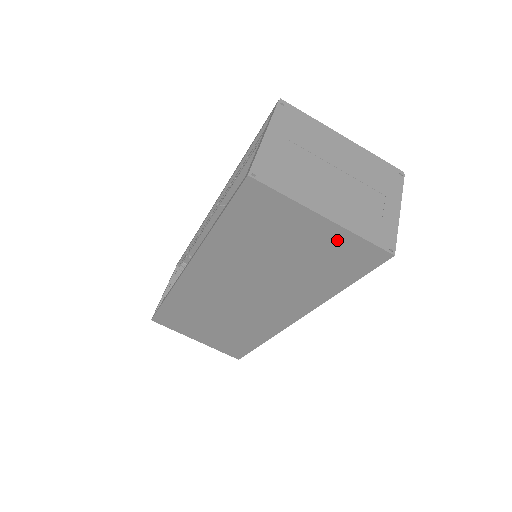
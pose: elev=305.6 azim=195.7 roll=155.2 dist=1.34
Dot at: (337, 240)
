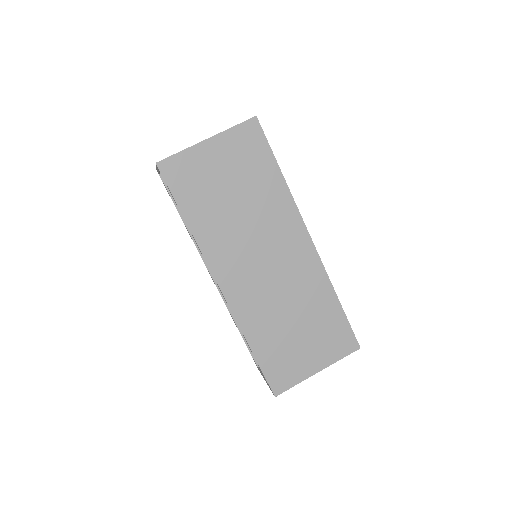
Dot at: (230, 144)
